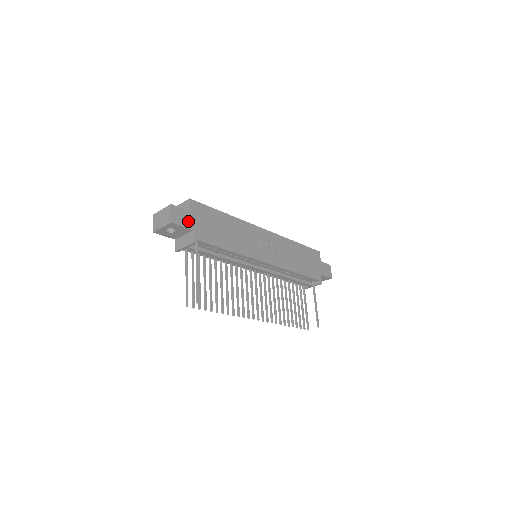
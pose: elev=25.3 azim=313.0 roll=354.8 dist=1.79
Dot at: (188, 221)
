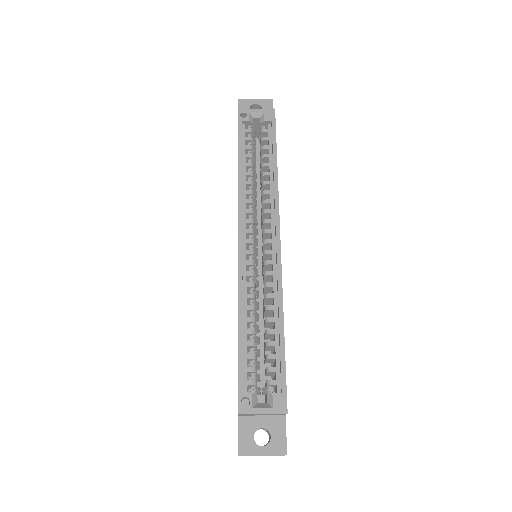
Dot at: occluded
